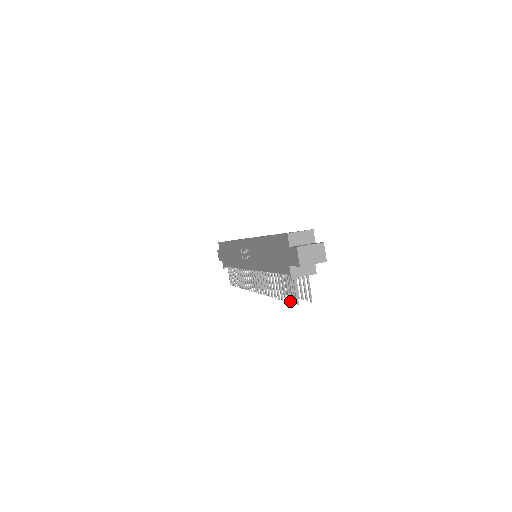
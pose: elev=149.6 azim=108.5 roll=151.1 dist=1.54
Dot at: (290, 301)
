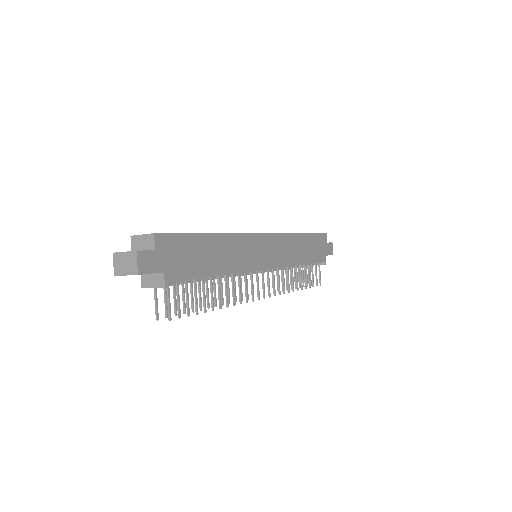
Dot at: (176, 314)
